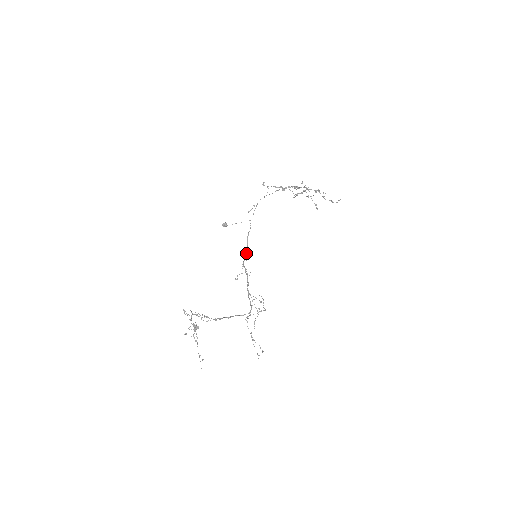
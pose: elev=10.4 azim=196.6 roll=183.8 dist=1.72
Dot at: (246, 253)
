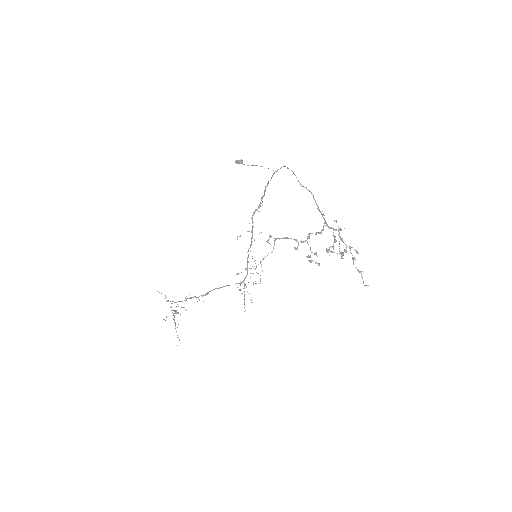
Dot at: (260, 202)
